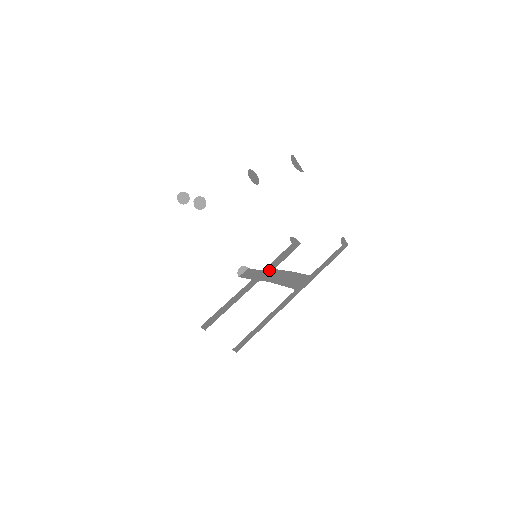
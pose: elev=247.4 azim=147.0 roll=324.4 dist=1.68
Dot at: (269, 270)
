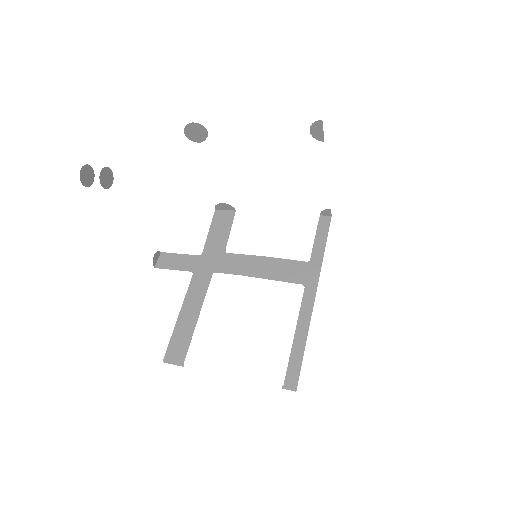
Dot at: (216, 255)
